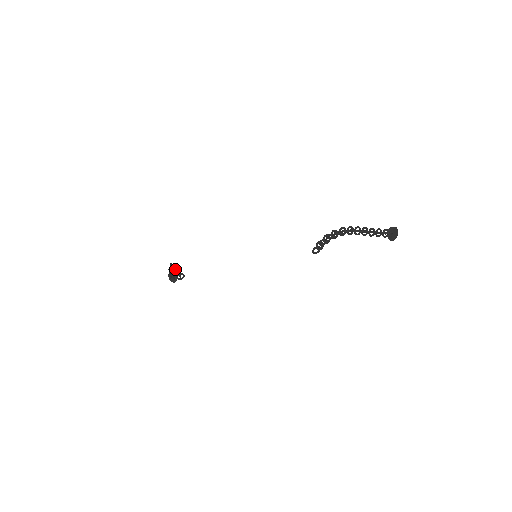
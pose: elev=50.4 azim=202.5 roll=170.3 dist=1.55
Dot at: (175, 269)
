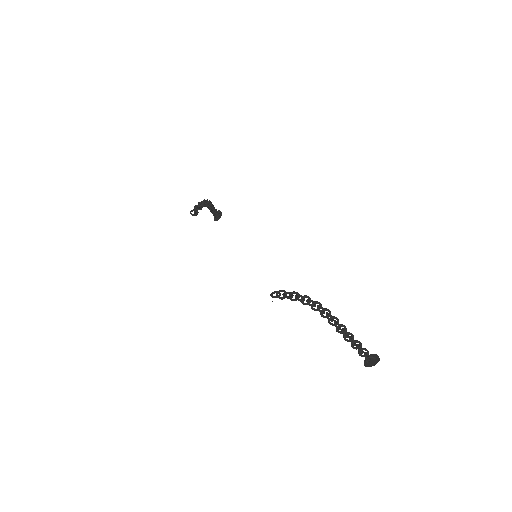
Dot at: (199, 204)
